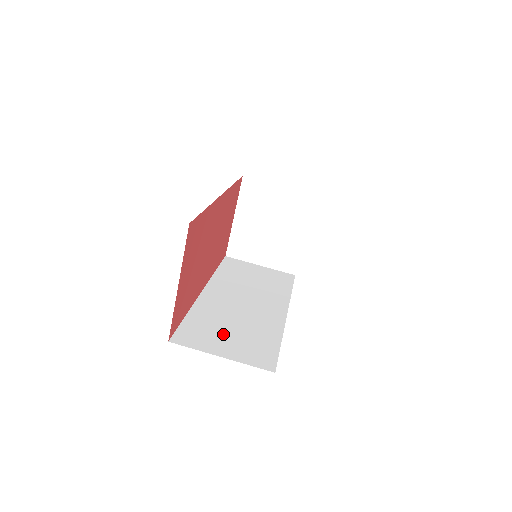
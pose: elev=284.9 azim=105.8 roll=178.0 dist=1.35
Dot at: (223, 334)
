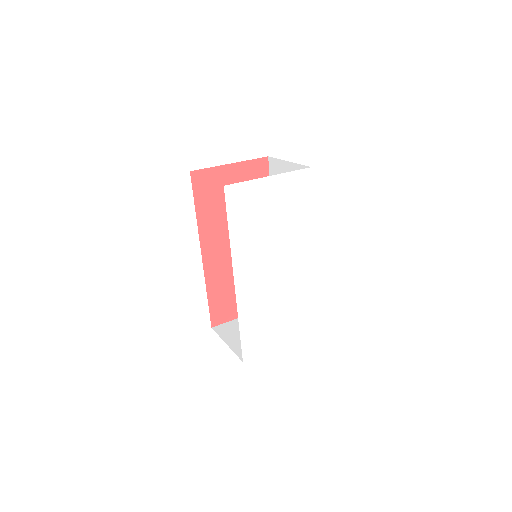
Dot at: occluded
